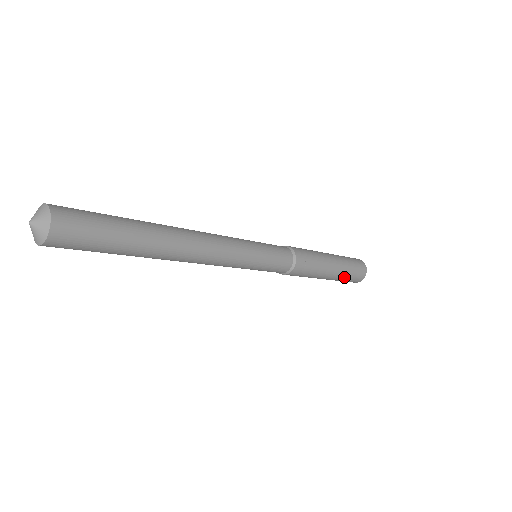
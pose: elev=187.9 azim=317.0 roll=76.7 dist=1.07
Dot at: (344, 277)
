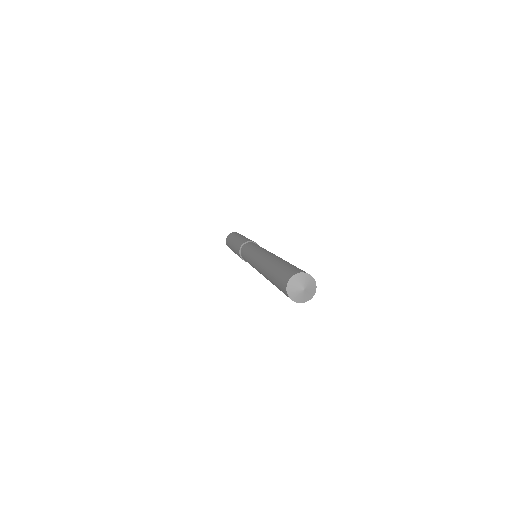
Dot at: occluded
